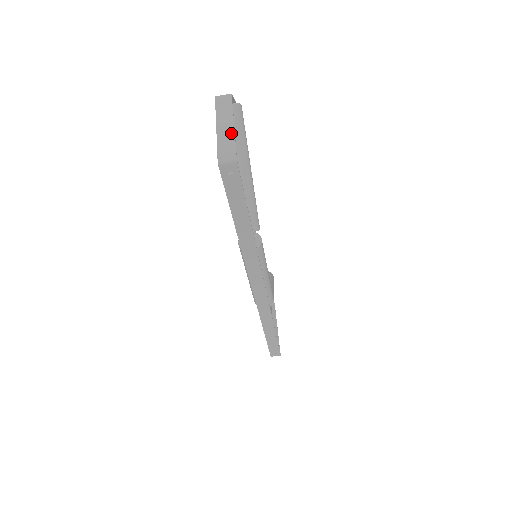
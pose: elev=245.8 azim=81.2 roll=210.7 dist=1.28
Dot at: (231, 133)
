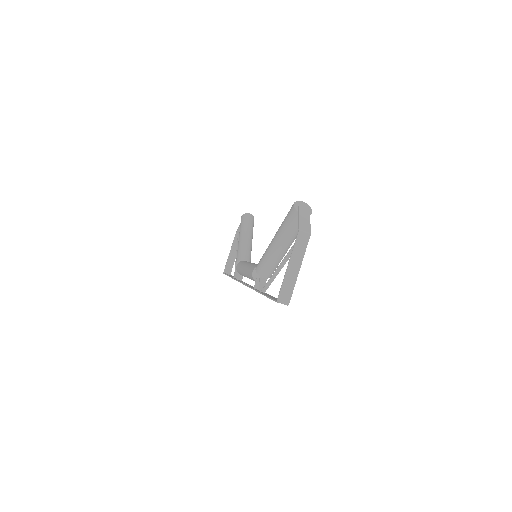
Dot at: (295, 277)
